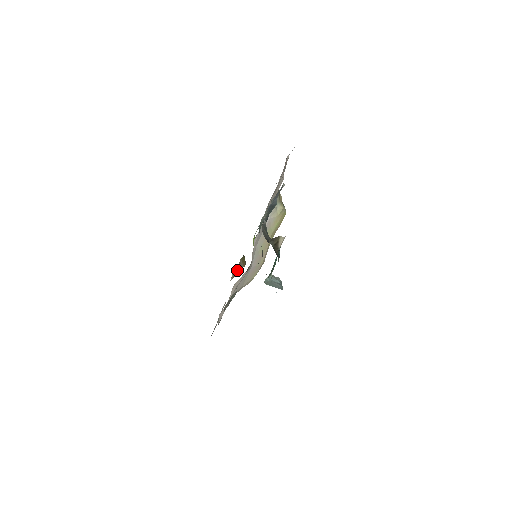
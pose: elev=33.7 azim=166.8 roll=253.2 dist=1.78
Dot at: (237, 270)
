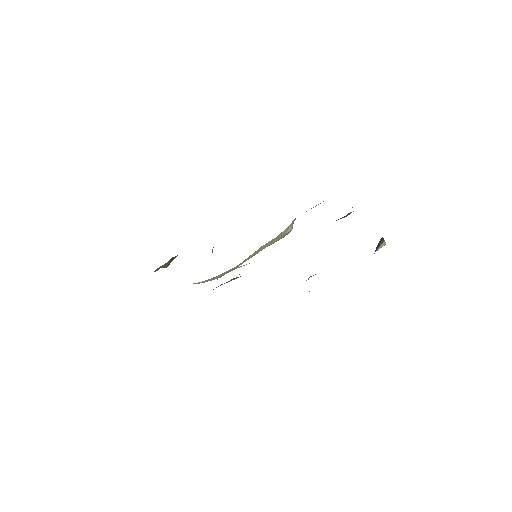
Dot at: (162, 266)
